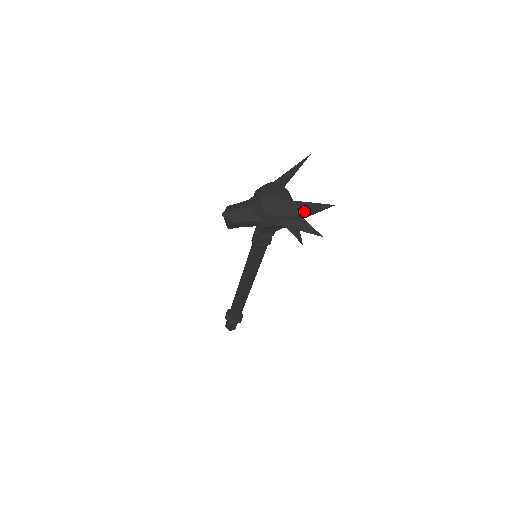
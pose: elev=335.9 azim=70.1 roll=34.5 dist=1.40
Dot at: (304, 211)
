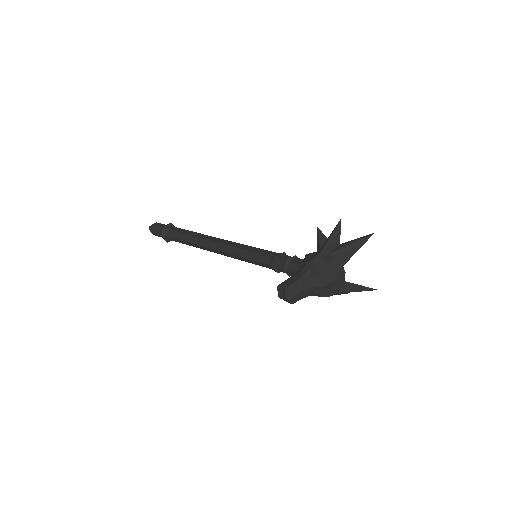
Dot at: occluded
